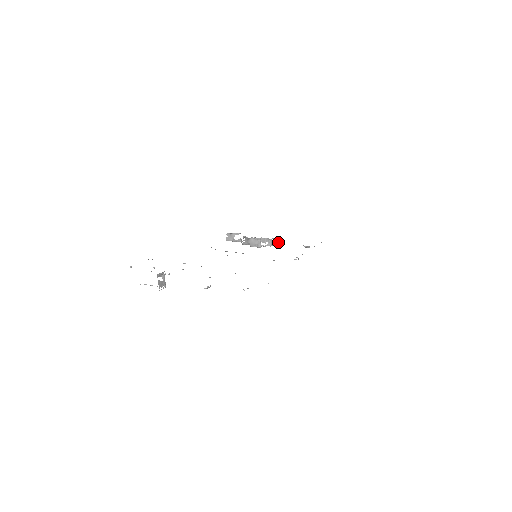
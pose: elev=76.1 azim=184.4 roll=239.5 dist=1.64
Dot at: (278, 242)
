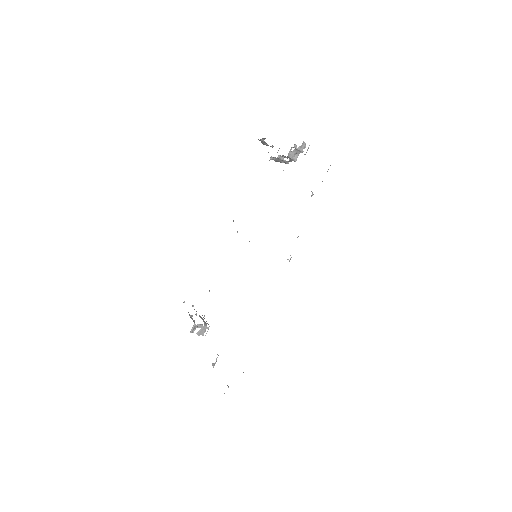
Dot at: (300, 149)
